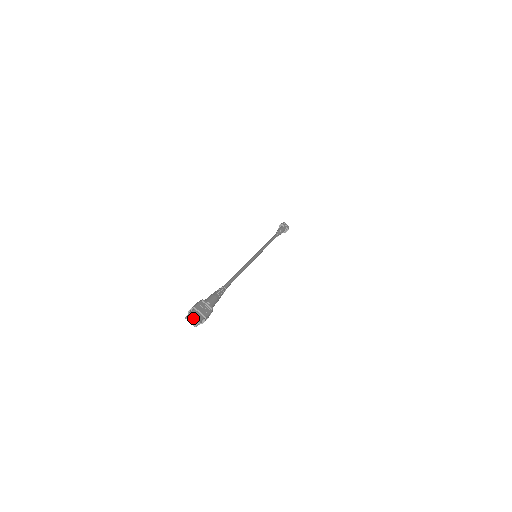
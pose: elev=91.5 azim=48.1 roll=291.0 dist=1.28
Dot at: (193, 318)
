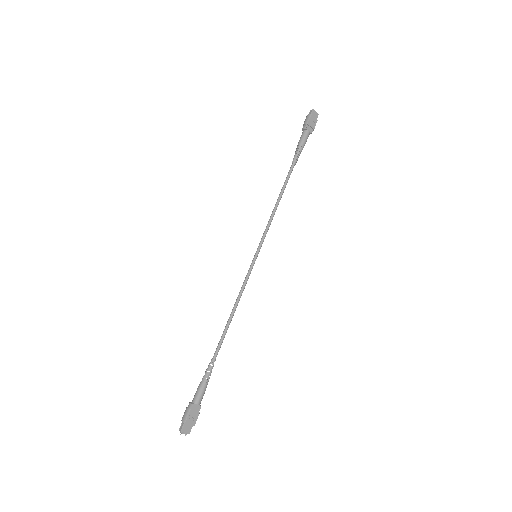
Dot at: (184, 432)
